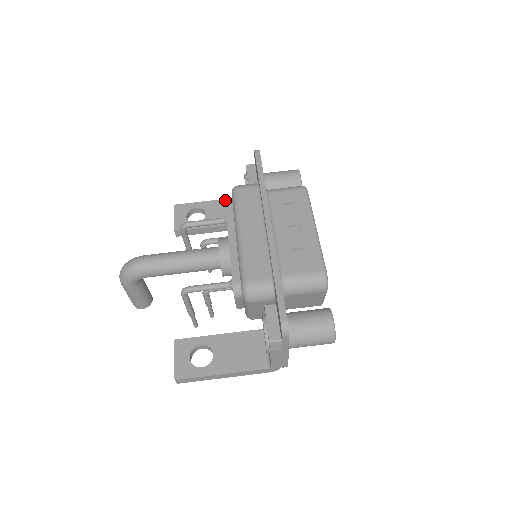
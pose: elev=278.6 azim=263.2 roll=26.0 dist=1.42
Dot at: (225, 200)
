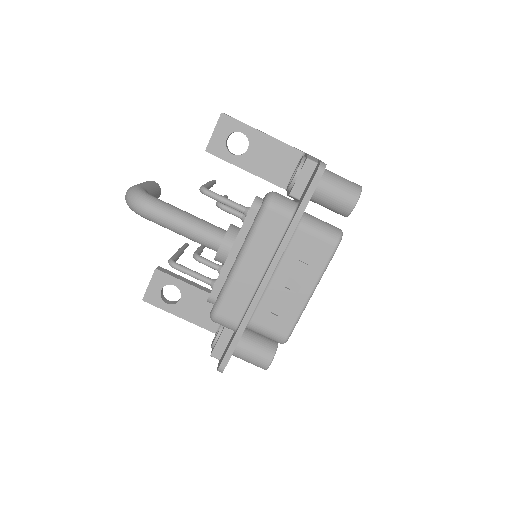
Dot at: (278, 142)
